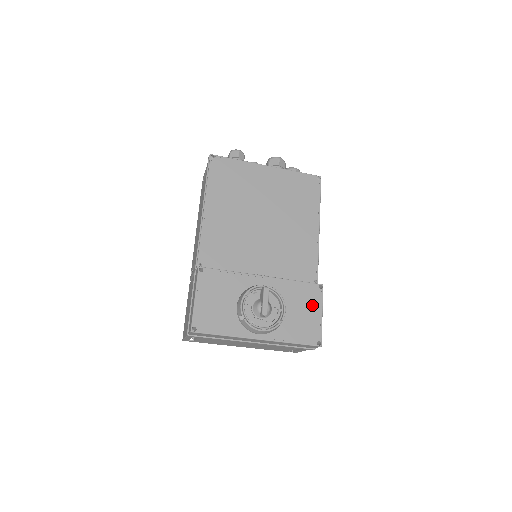
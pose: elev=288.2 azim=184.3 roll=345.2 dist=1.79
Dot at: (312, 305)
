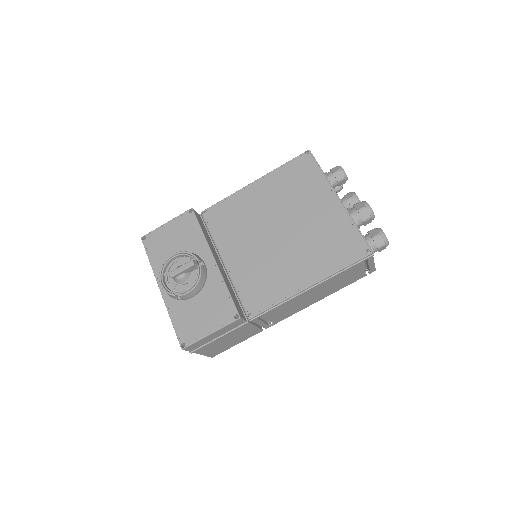
Dot at: (214, 318)
